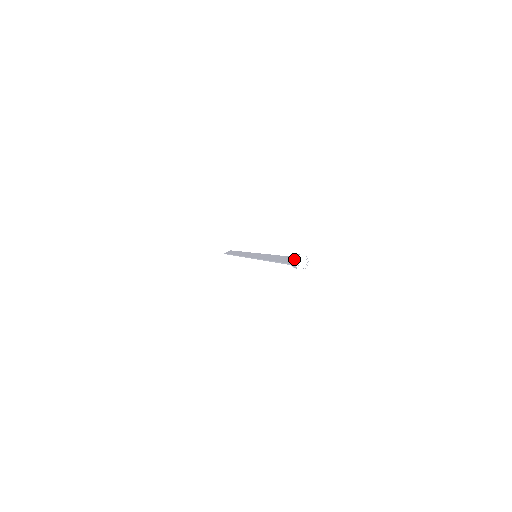
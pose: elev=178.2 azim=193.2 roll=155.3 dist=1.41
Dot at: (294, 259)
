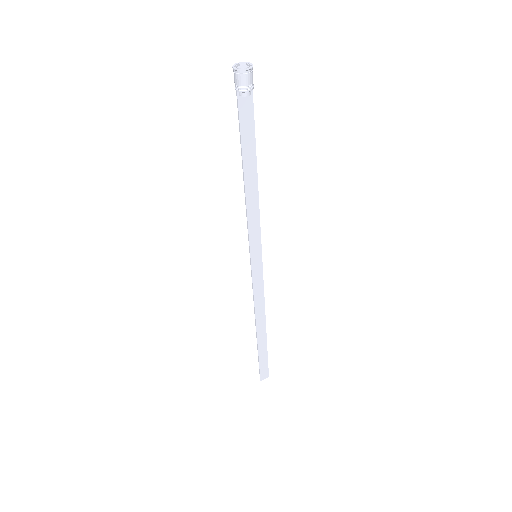
Dot at: (233, 71)
